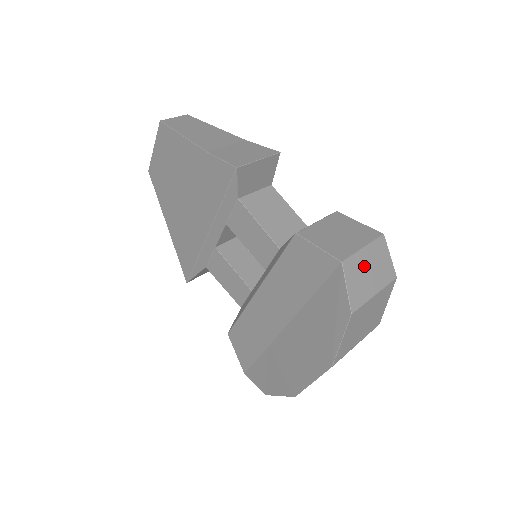
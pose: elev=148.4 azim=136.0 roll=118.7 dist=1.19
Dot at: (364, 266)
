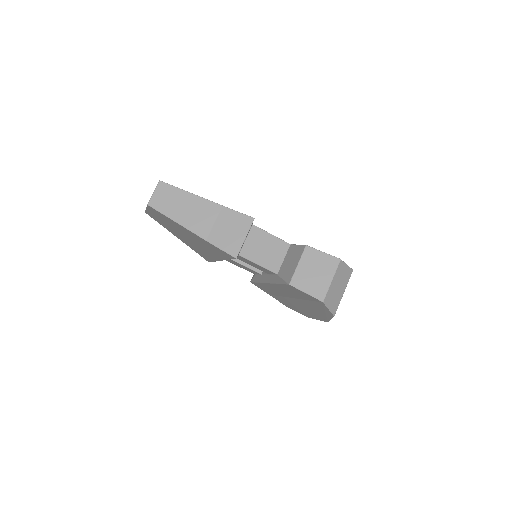
Dot at: (334, 289)
